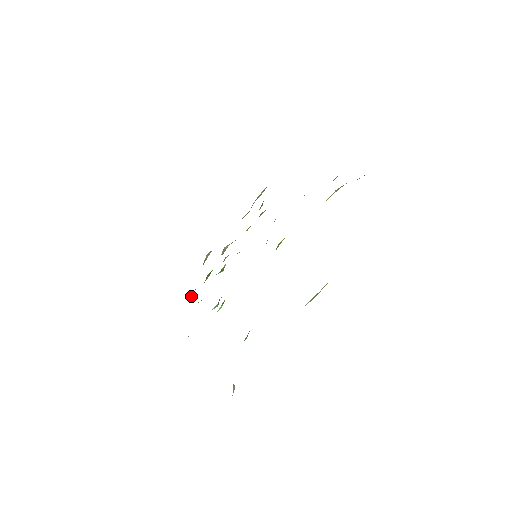
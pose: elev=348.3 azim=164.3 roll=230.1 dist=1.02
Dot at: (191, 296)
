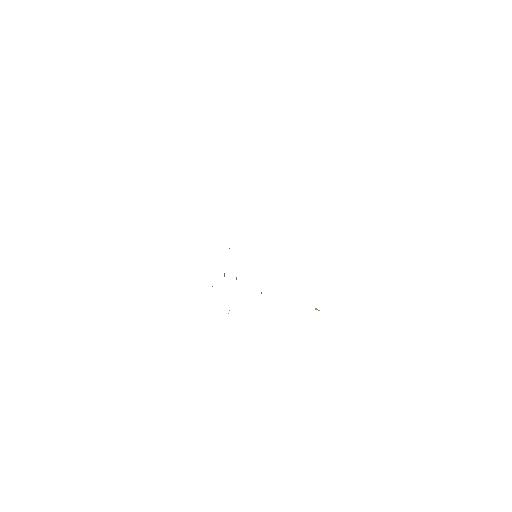
Dot at: occluded
